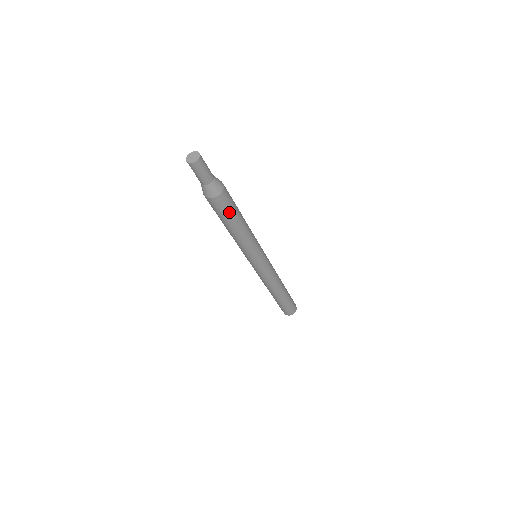
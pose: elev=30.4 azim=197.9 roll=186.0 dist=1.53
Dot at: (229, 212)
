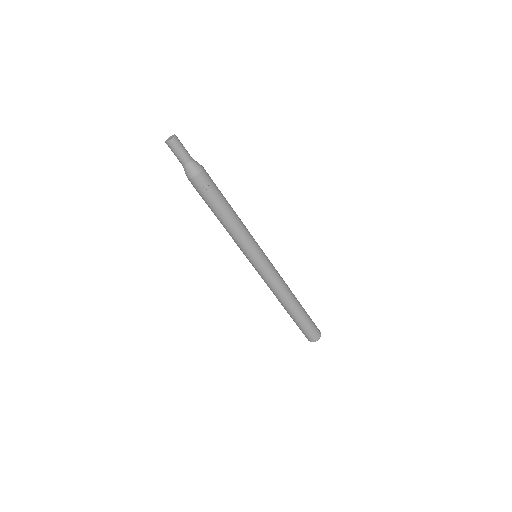
Dot at: (215, 192)
